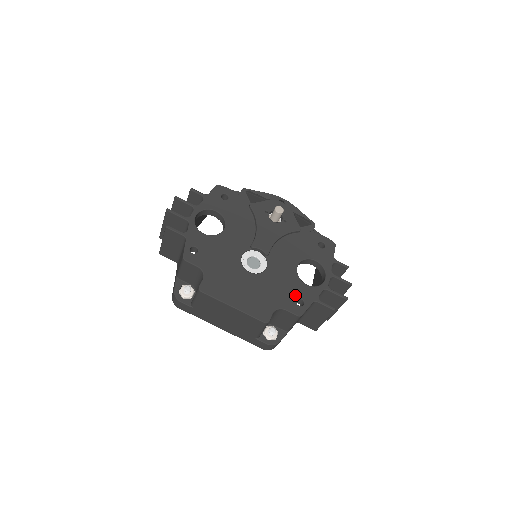
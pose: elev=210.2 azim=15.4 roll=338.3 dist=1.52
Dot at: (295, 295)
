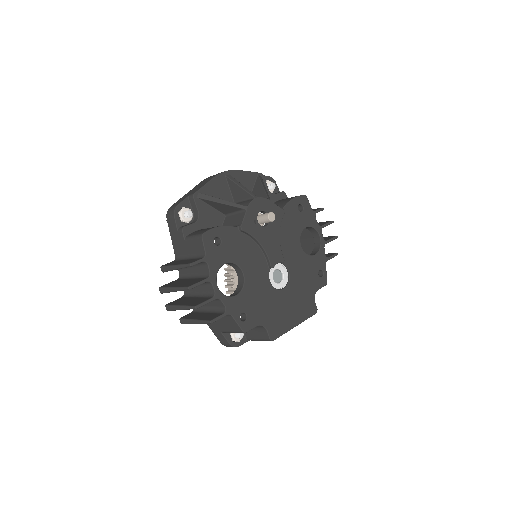
Dot at: (315, 272)
